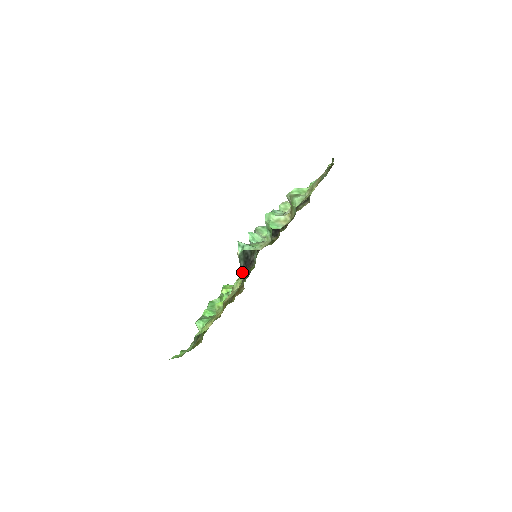
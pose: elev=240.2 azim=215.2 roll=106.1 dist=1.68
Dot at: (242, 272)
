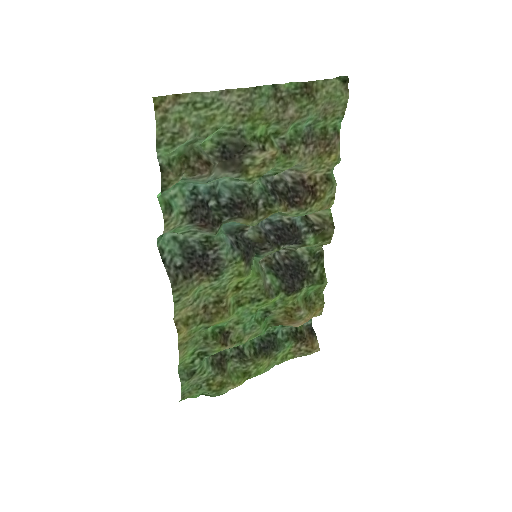
Dot at: (178, 273)
